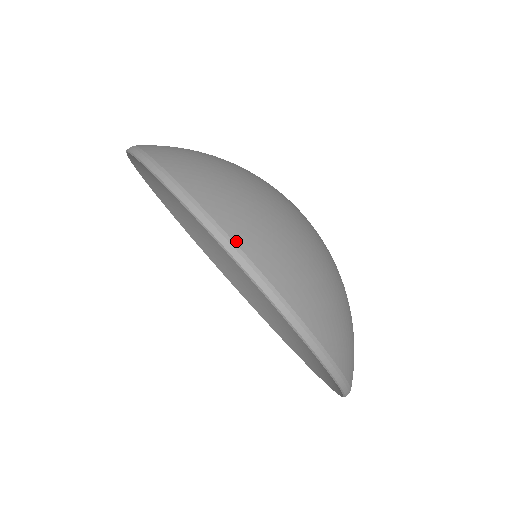
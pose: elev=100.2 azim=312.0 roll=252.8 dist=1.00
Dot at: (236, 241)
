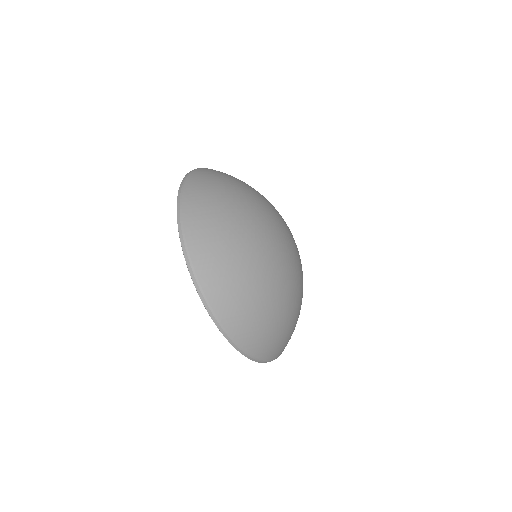
Dot at: (259, 358)
